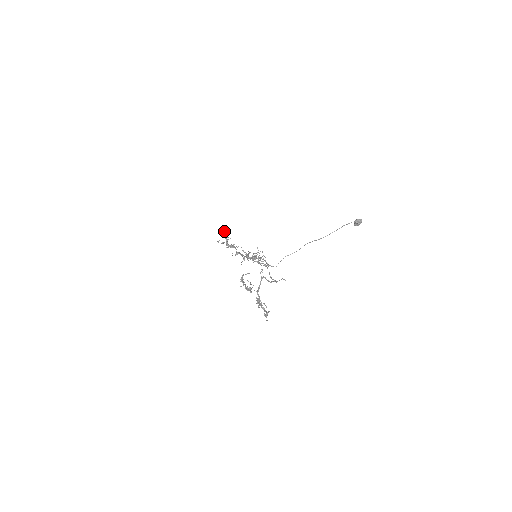
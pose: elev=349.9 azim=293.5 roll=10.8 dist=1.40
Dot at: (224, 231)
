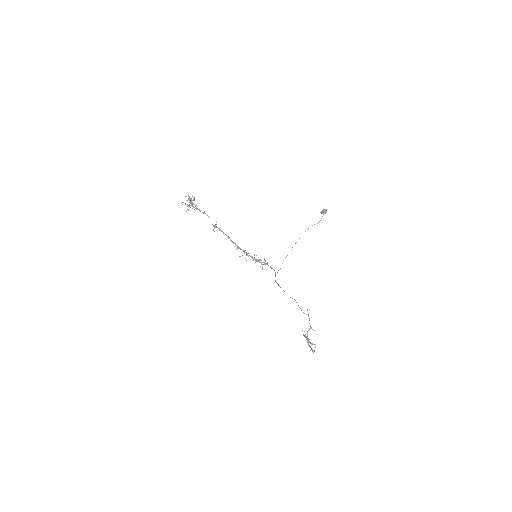
Dot at: occluded
